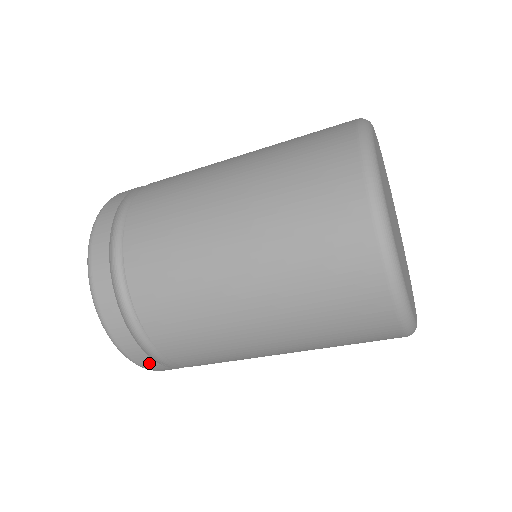
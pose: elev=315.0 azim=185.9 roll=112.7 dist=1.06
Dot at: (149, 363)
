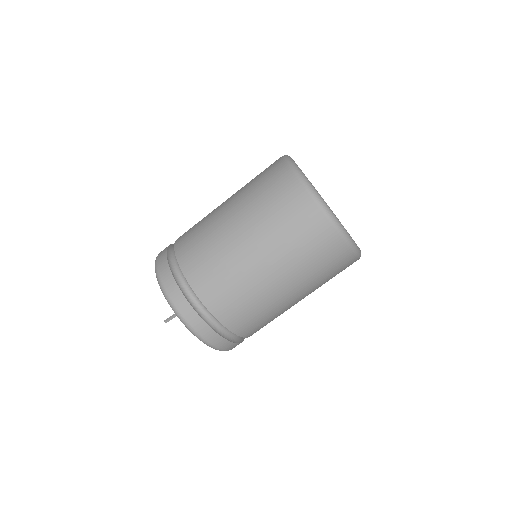
Dot at: (223, 343)
